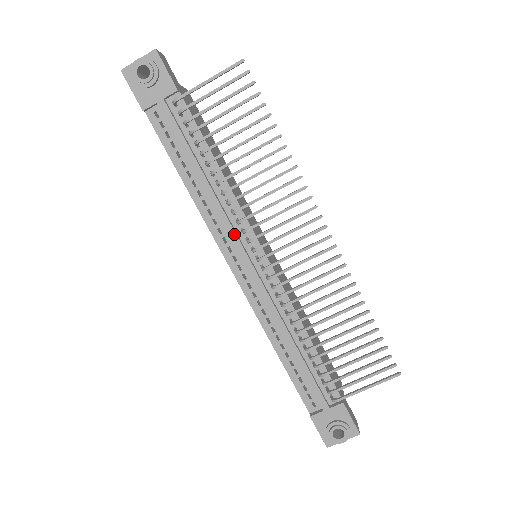
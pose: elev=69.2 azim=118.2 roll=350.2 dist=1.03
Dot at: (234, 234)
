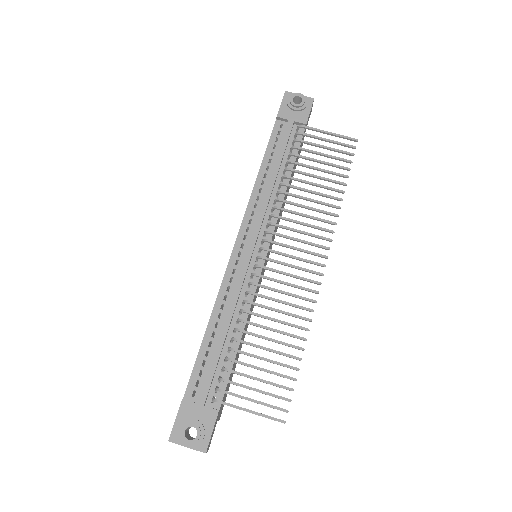
Dot at: (261, 221)
